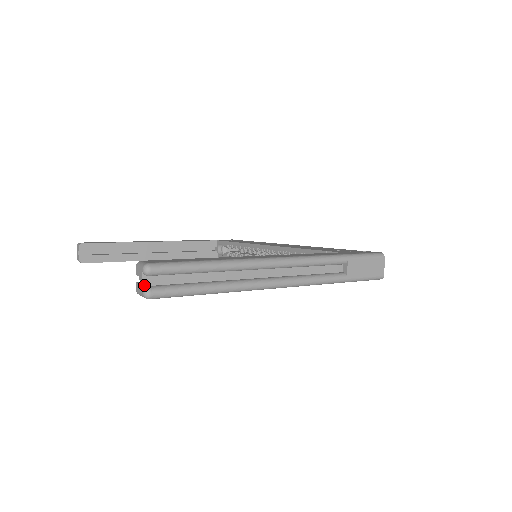
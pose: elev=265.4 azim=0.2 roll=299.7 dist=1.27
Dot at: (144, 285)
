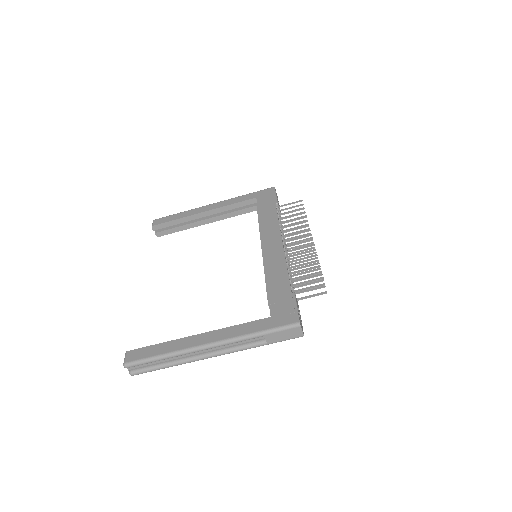
Dot at: (129, 369)
